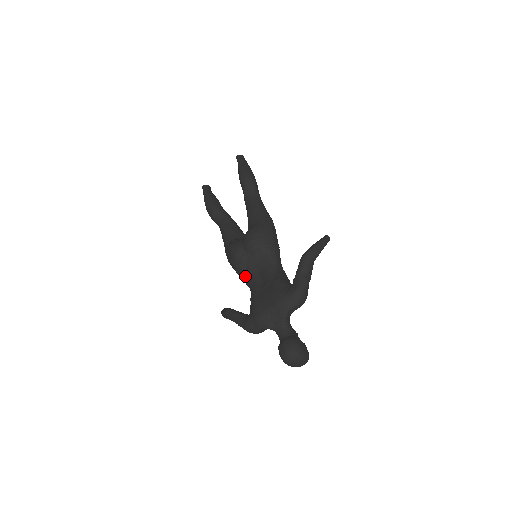
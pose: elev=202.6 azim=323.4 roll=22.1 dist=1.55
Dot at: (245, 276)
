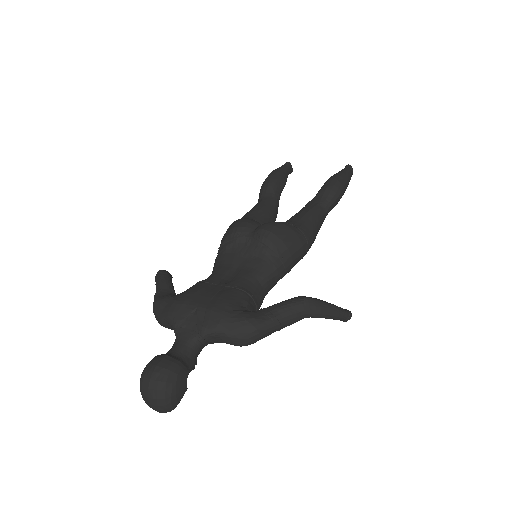
Dot at: (221, 259)
